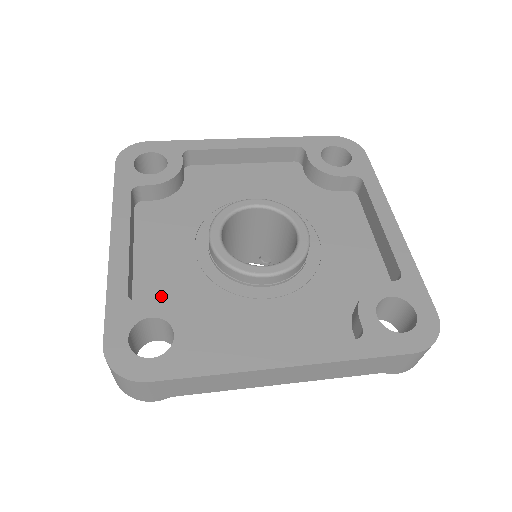
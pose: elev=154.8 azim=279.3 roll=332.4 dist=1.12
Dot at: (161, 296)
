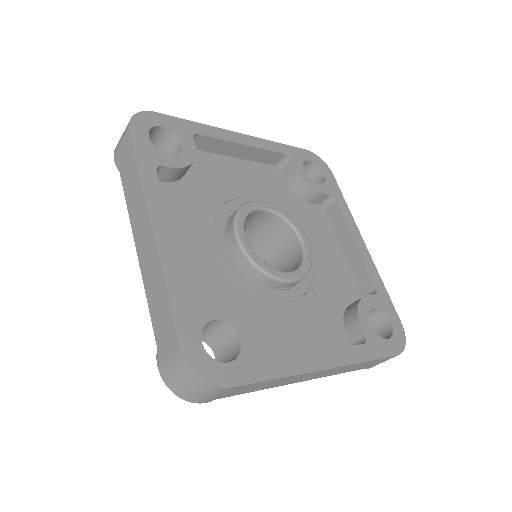
Dot at: (199, 293)
